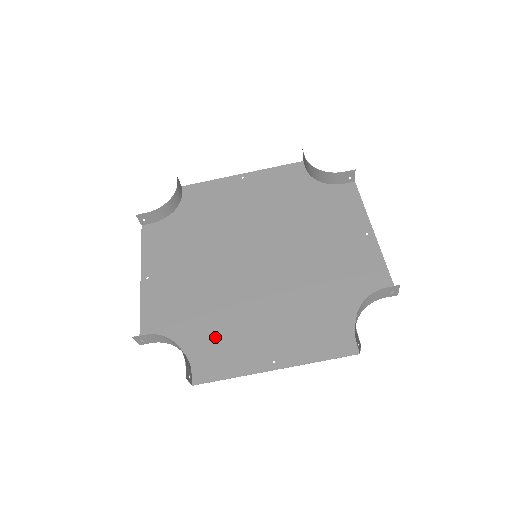
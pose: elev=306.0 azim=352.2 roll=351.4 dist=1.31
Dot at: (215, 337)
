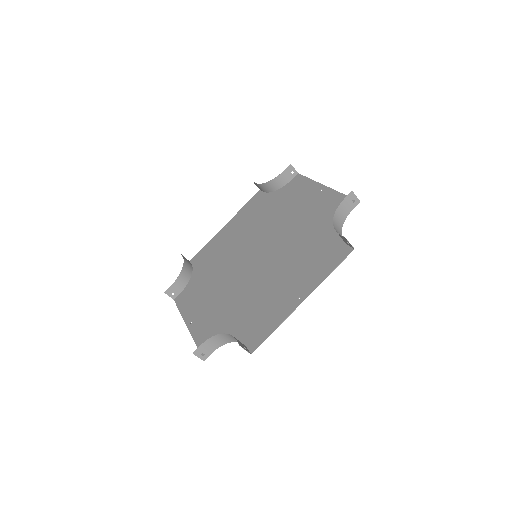
Dot at: (252, 317)
